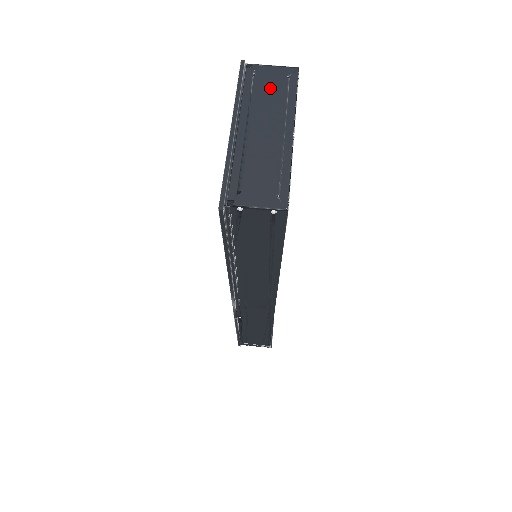
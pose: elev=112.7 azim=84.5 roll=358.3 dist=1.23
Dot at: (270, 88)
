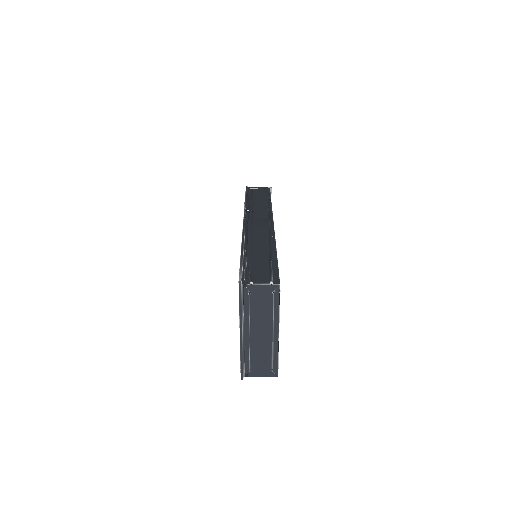
Dot at: (261, 303)
